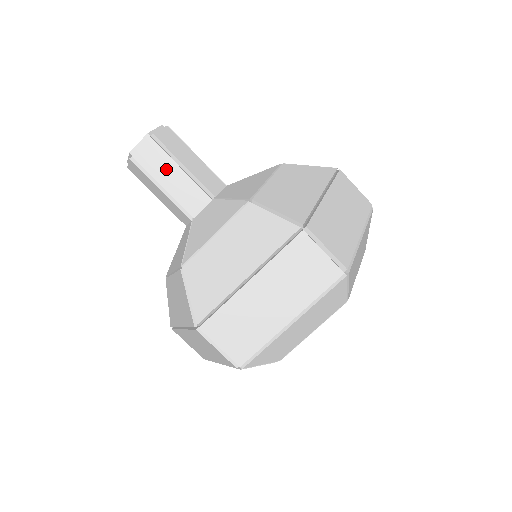
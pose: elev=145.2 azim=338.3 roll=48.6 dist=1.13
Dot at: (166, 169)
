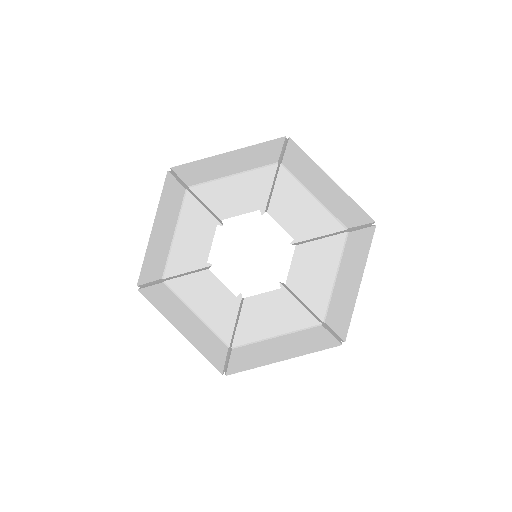
Dot at: occluded
